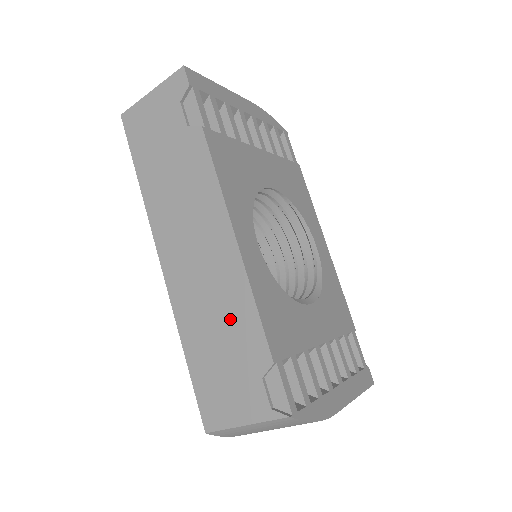
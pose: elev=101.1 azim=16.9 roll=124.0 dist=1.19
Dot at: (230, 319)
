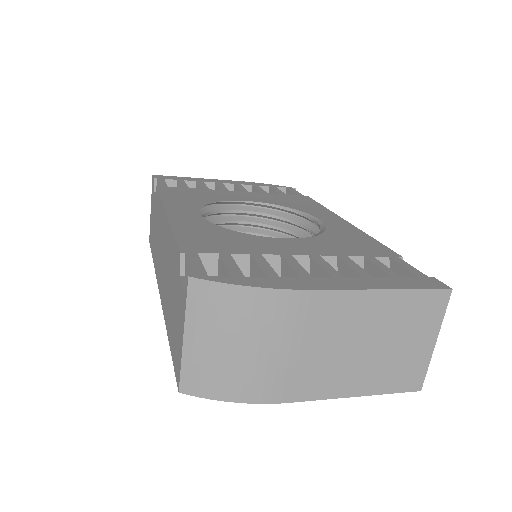
Dot at: (170, 266)
